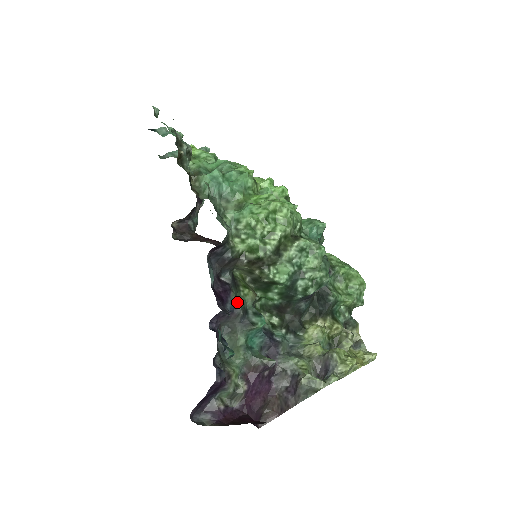
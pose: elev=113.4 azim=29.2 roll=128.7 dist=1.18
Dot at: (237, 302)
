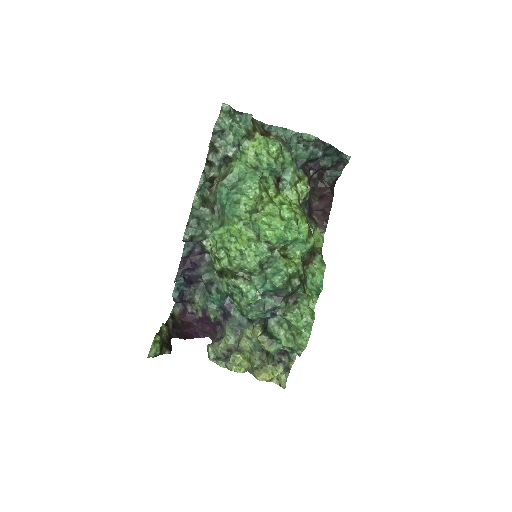
Dot at: (206, 274)
